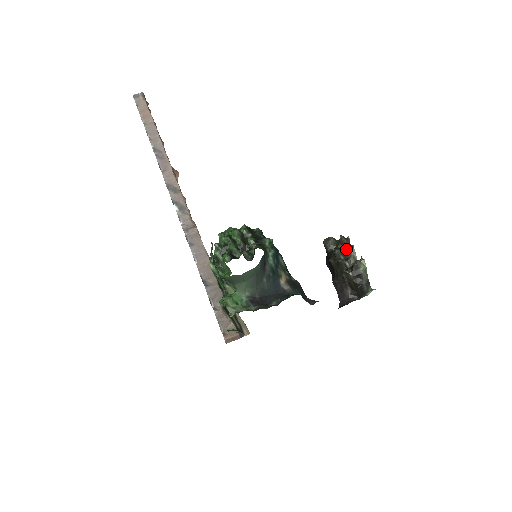
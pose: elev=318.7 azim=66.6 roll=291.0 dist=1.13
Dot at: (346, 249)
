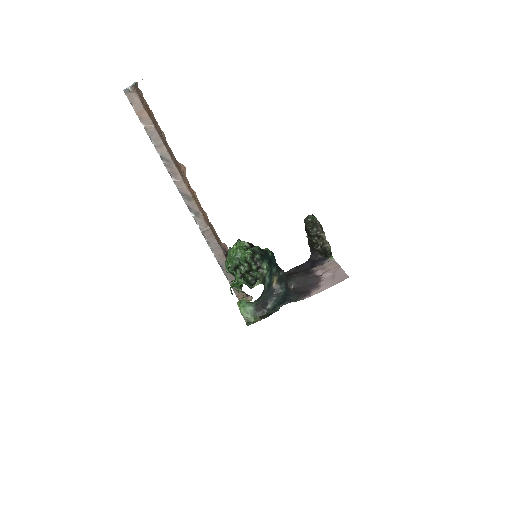
Dot at: (319, 235)
